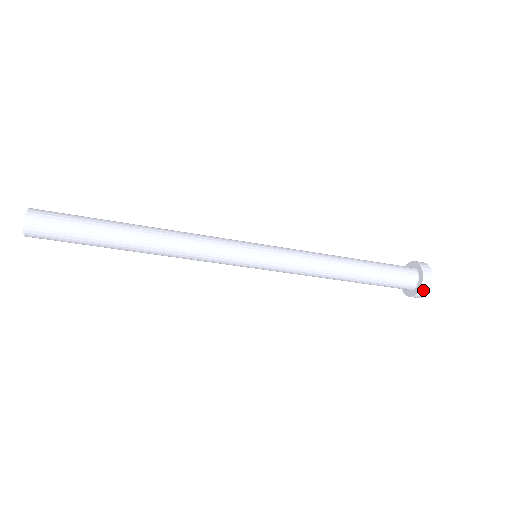
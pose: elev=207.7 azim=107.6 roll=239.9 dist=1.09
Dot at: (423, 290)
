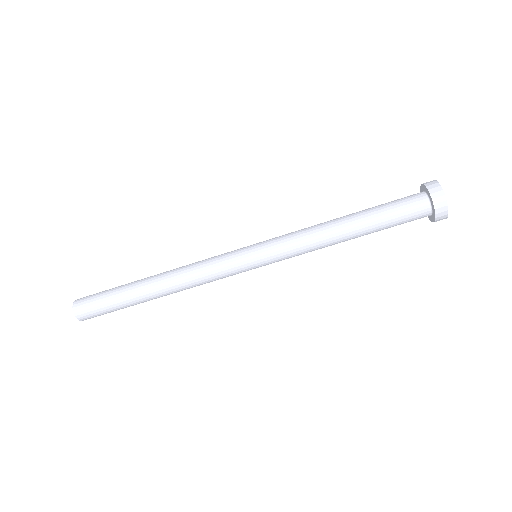
Dot at: (439, 208)
